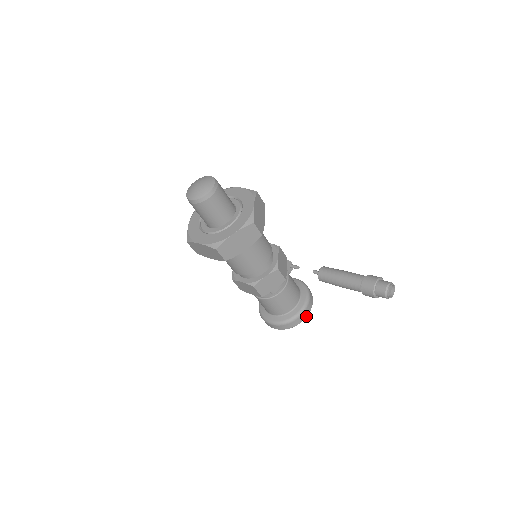
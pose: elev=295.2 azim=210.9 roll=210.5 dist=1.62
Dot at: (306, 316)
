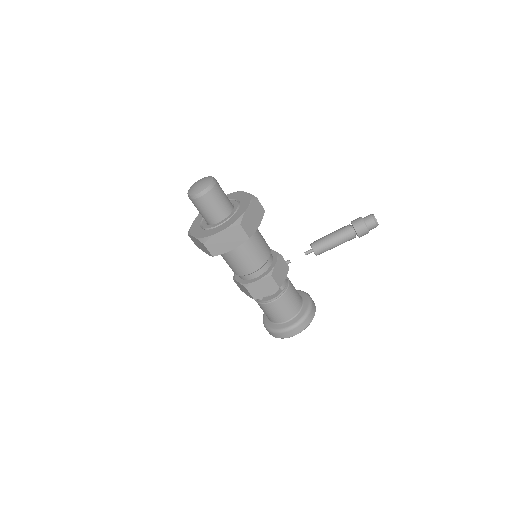
Dot at: (315, 308)
